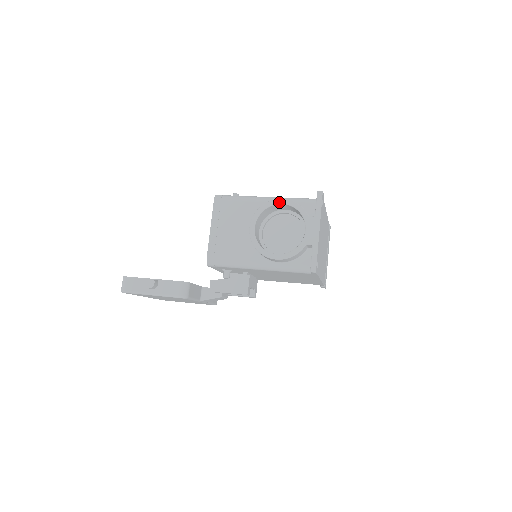
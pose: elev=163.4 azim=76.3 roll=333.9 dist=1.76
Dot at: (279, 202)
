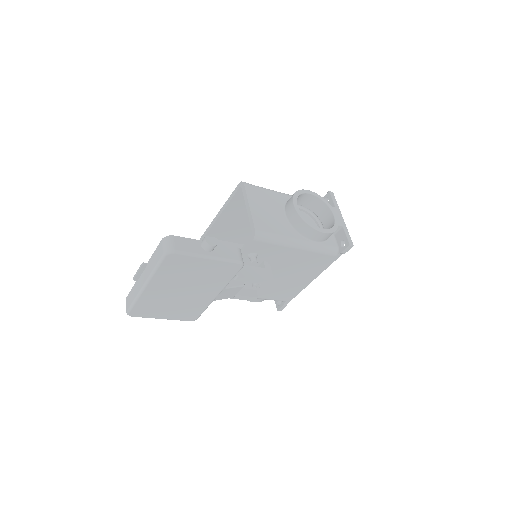
Dot at: (308, 192)
